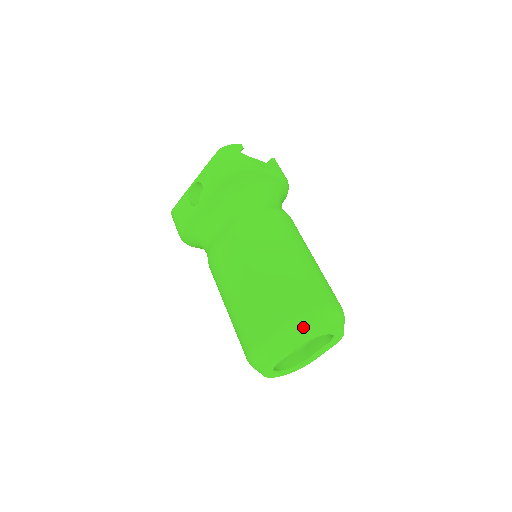
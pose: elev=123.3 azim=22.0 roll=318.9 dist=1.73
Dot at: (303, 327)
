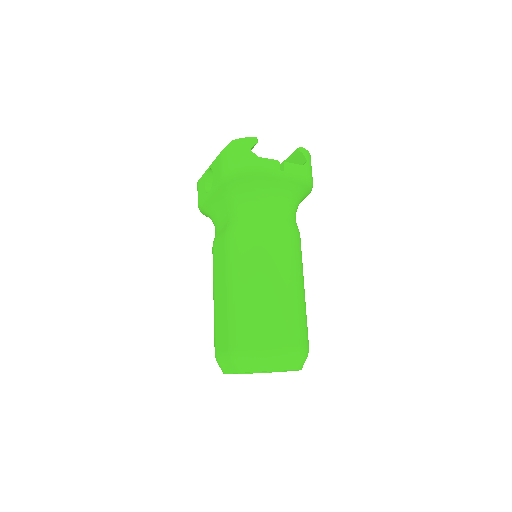
Dot at: (247, 363)
